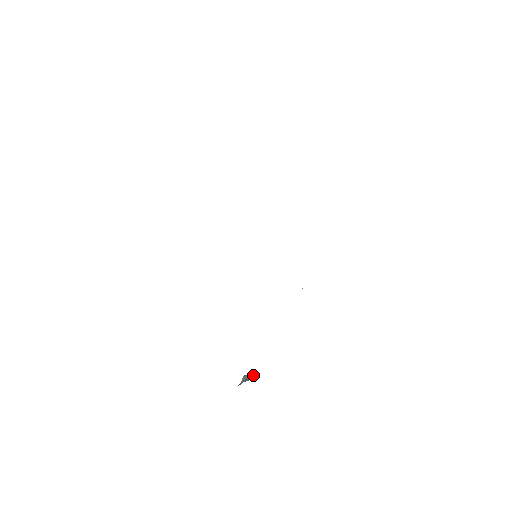
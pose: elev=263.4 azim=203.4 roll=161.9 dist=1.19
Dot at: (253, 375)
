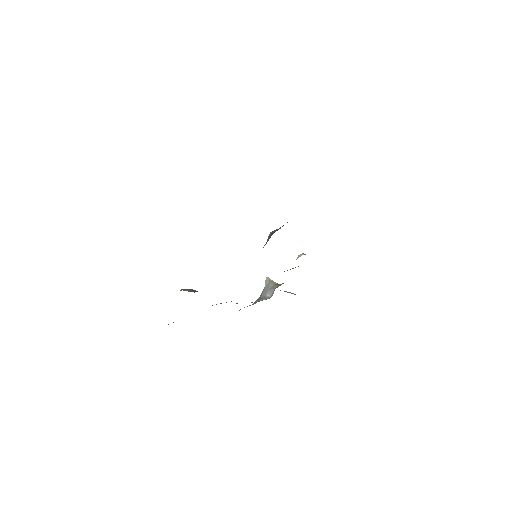
Dot at: (273, 290)
